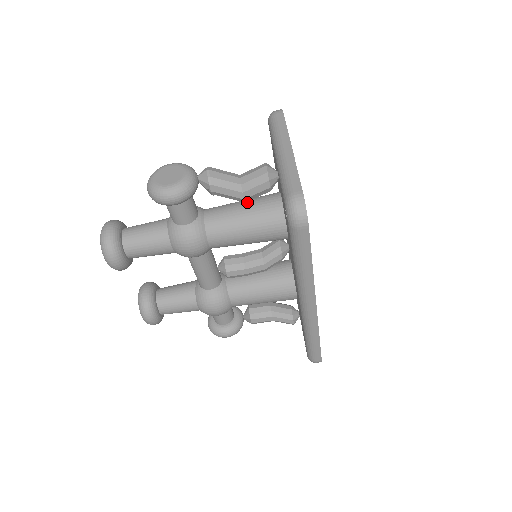
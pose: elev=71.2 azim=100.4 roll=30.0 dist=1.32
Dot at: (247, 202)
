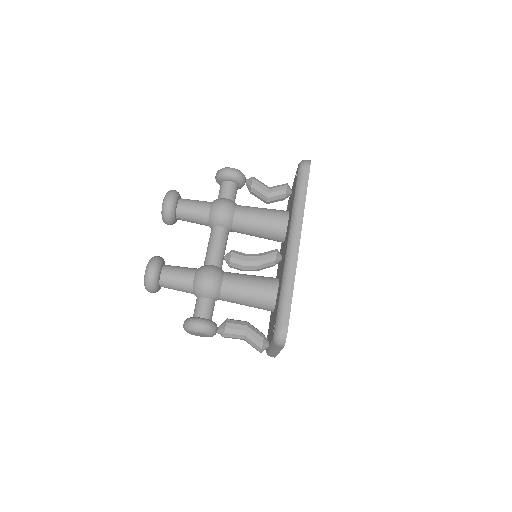
Dot at: occluded
